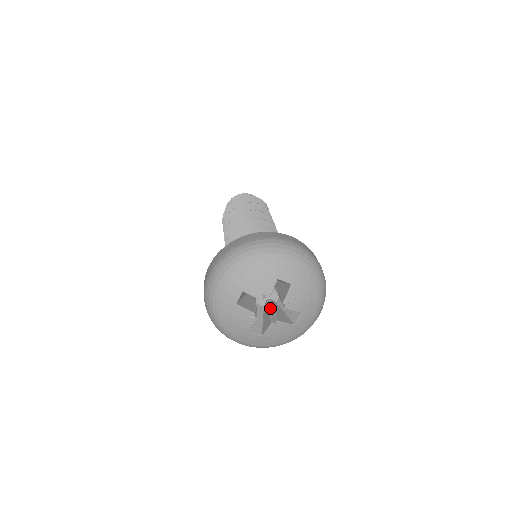
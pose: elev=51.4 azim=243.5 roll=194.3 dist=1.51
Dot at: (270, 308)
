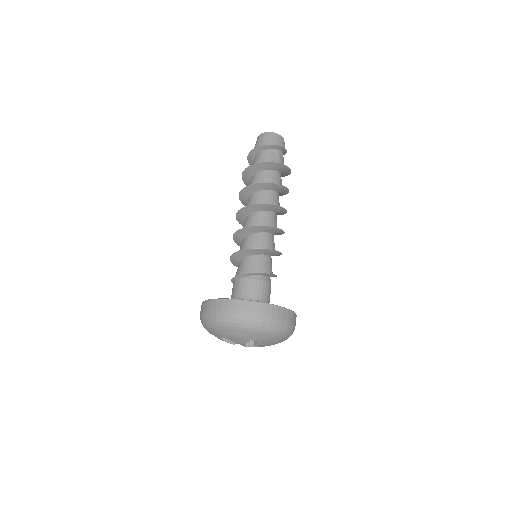
Dot at: occluded
